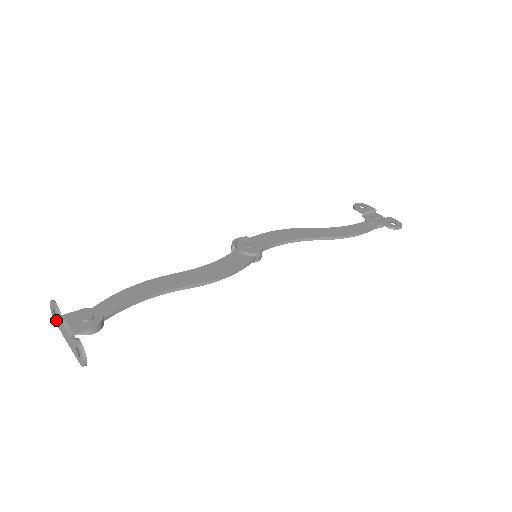
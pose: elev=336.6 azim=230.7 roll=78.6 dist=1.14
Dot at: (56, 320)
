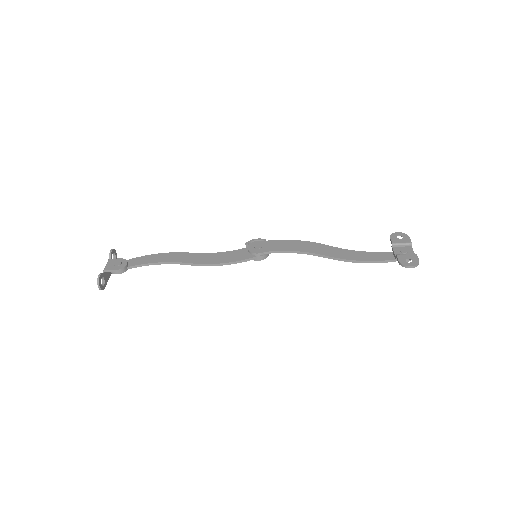
Dot at: occluded
